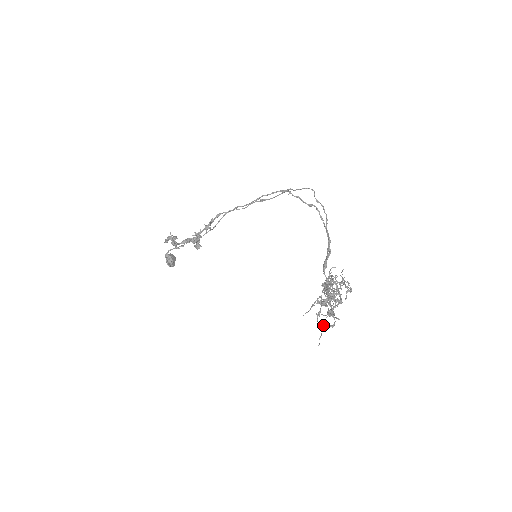
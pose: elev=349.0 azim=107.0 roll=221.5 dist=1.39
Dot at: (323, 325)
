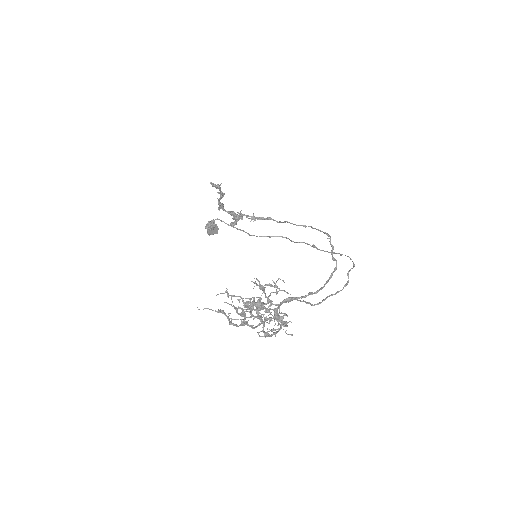
Dot at: (223, 310)
